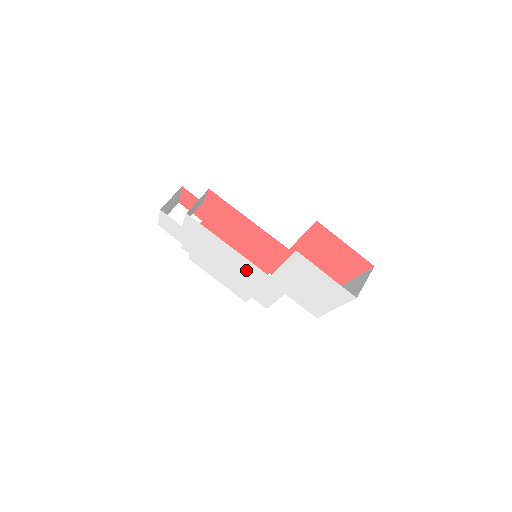
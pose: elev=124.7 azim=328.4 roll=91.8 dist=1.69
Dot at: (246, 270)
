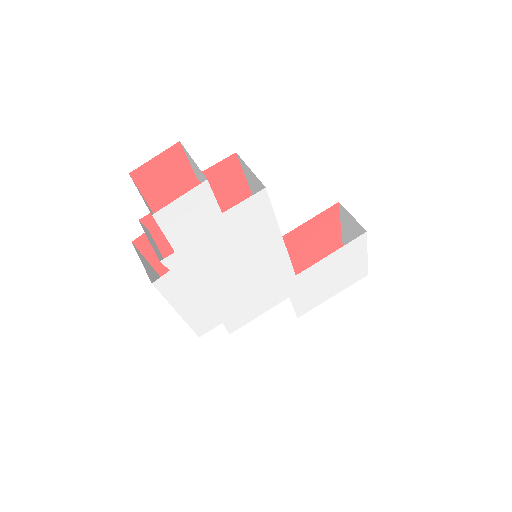
Dot at: (267, 275)
